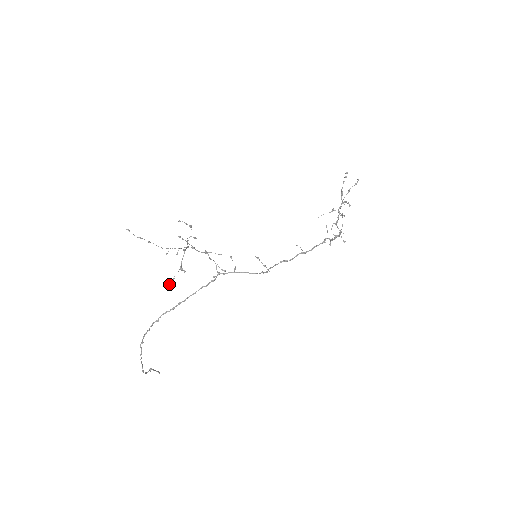
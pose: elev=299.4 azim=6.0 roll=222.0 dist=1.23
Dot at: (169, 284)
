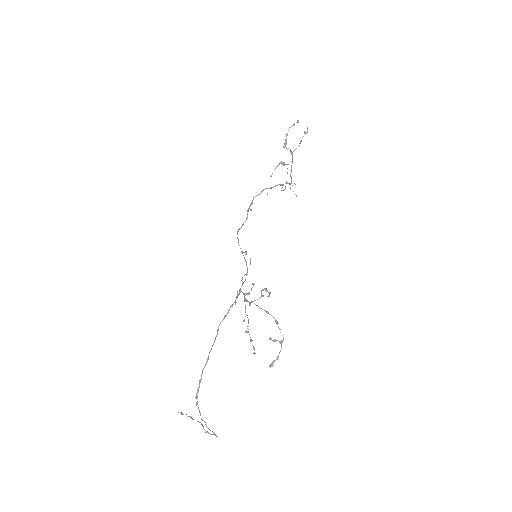
Dot at: (272, 364)
